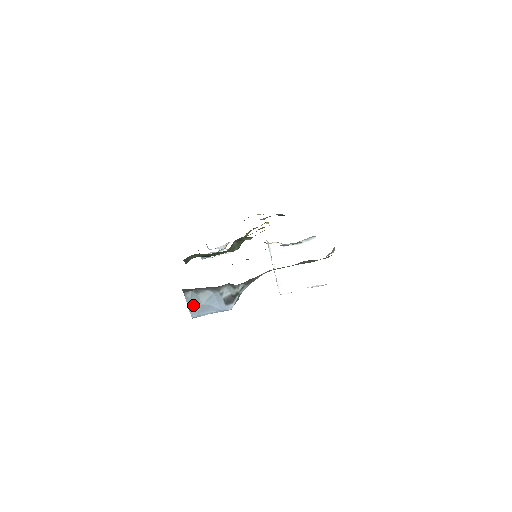
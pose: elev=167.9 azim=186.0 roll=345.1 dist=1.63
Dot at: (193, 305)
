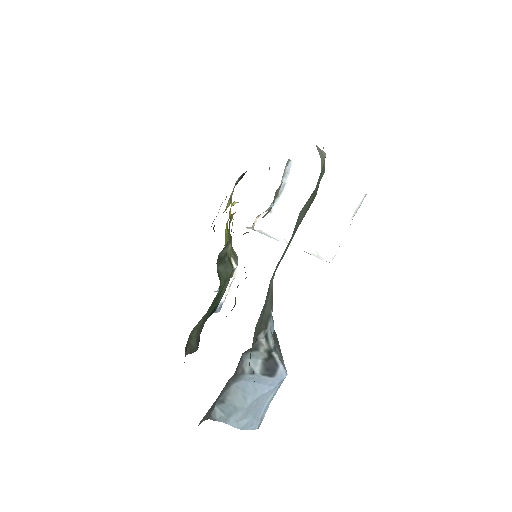
Dot at: (237, 419)
